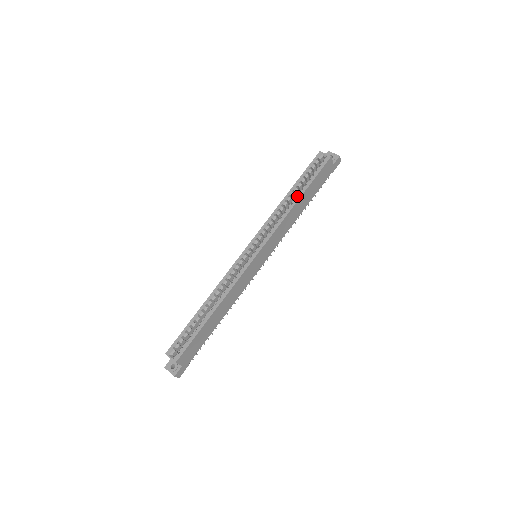
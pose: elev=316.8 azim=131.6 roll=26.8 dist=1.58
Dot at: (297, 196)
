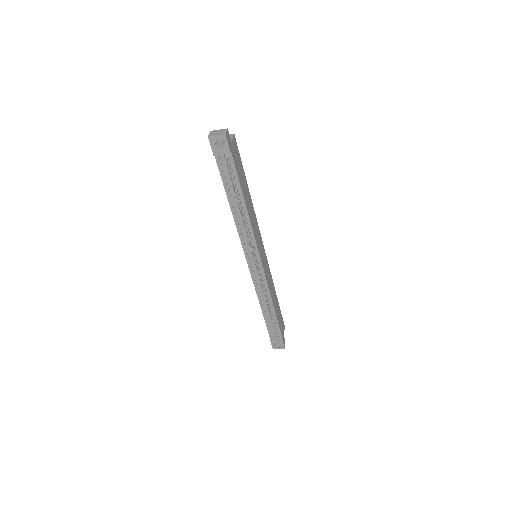
Dot at: occluded
